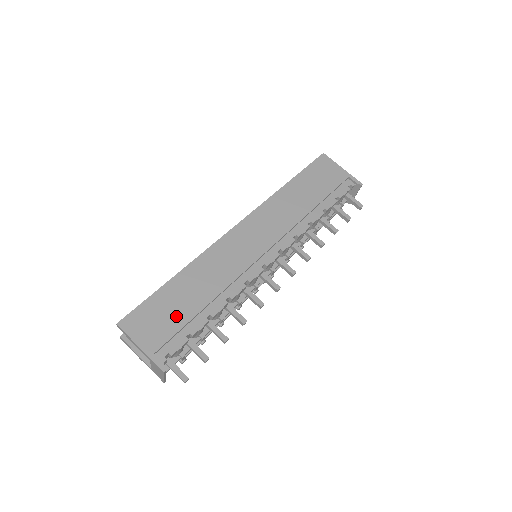
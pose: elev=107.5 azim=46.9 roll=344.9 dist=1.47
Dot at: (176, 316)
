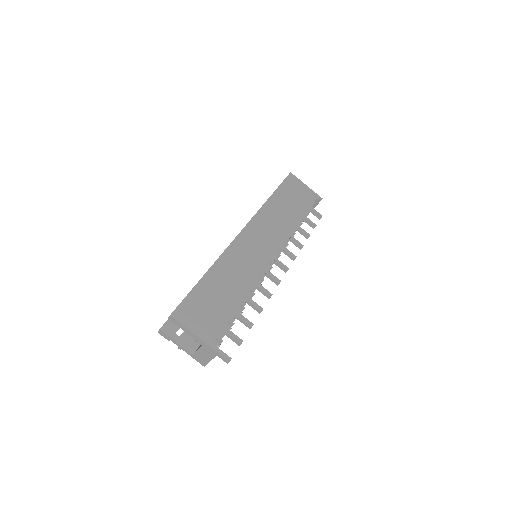
Dot at: (216, 306)
